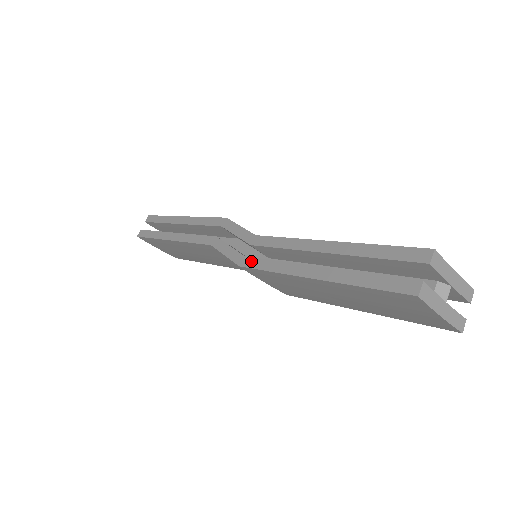
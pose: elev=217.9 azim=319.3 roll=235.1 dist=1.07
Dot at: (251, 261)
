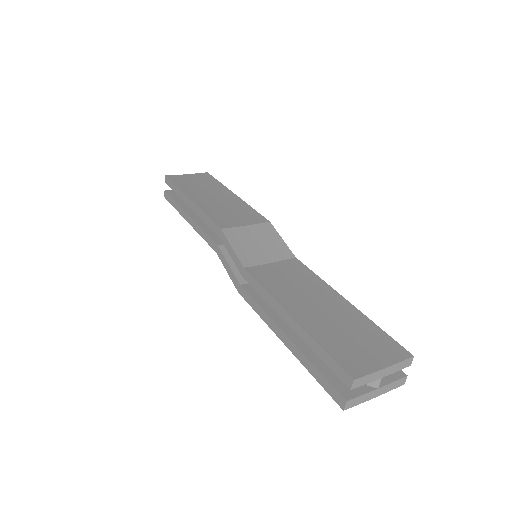
Dot at: (245, 294)
